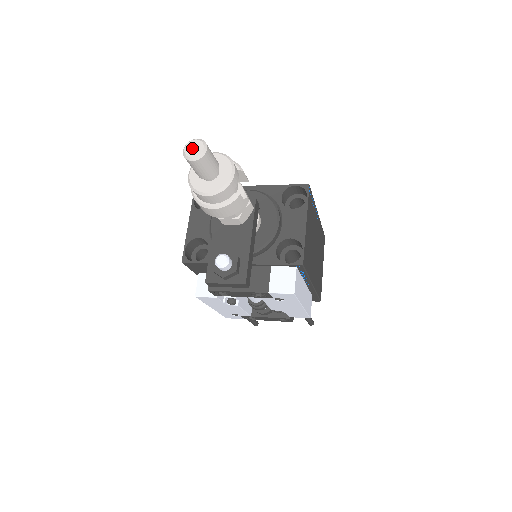
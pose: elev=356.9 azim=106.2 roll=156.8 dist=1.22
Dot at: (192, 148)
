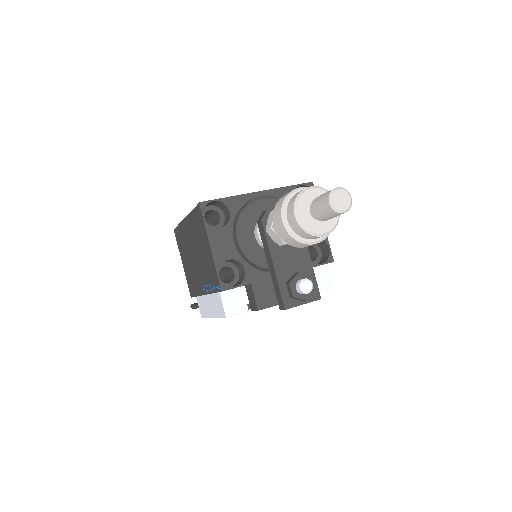
Dot at: (340, 200)
